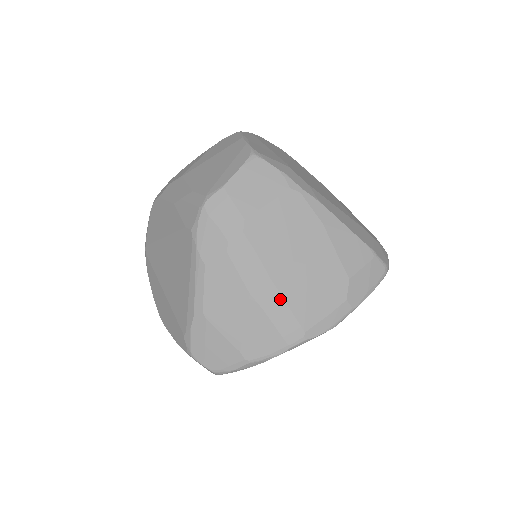
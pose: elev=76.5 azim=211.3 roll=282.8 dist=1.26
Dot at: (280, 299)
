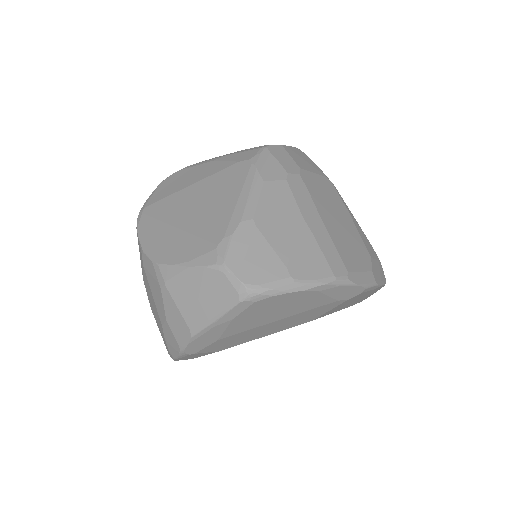
Dot at: (327, 235)
